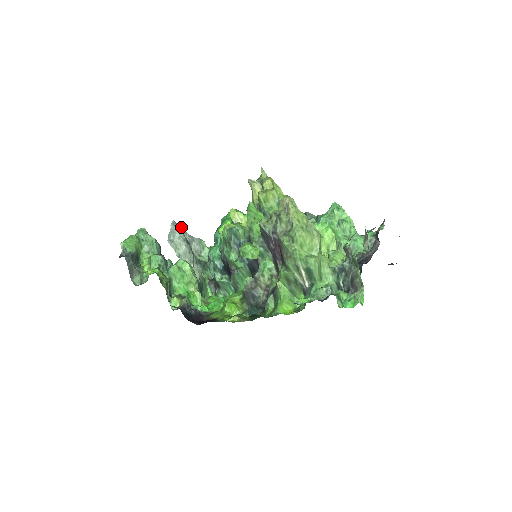
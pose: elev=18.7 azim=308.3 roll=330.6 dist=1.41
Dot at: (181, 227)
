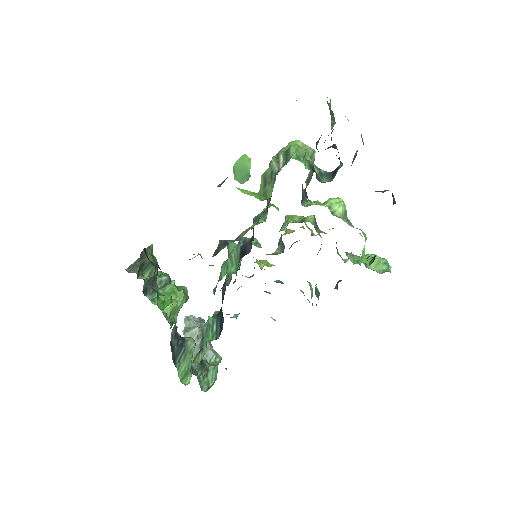
Dot at: occluded
